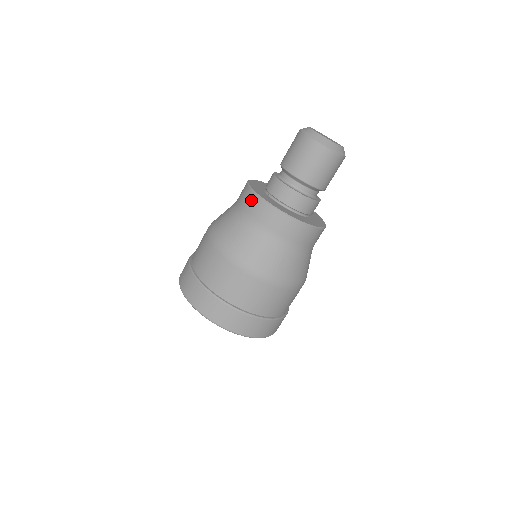
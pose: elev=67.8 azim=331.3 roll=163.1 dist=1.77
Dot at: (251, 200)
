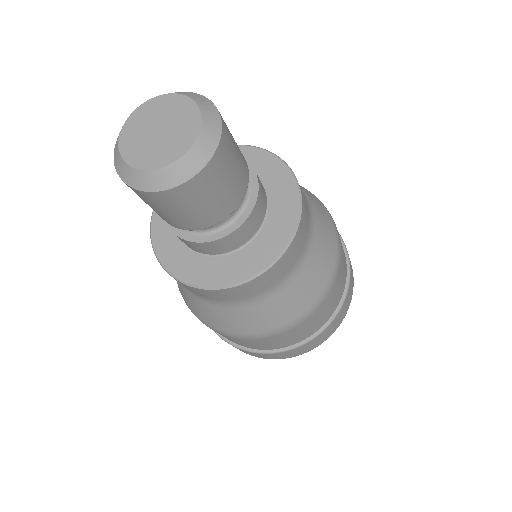
Dot at: (195, 291)
